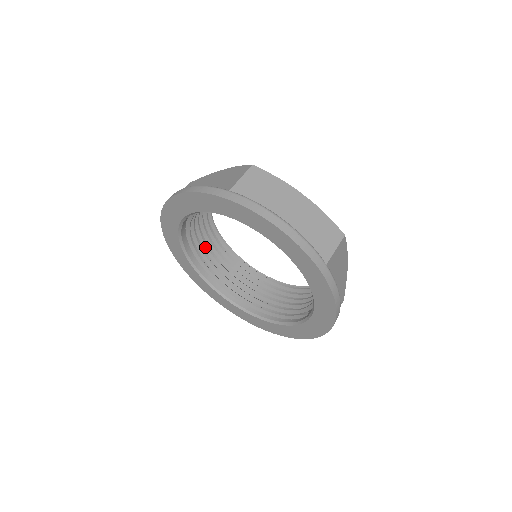
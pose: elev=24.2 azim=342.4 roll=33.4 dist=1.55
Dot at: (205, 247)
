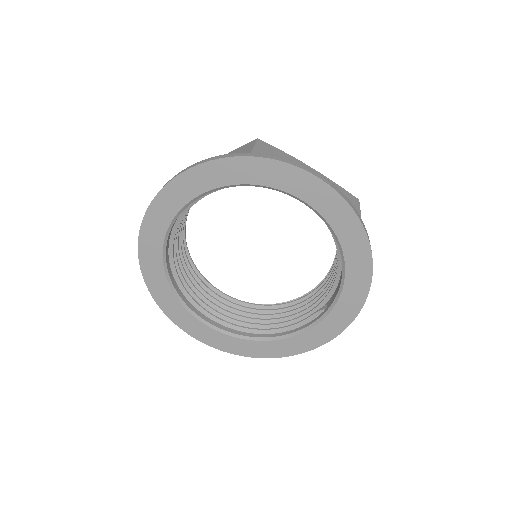
Dot at: (182, 270)
